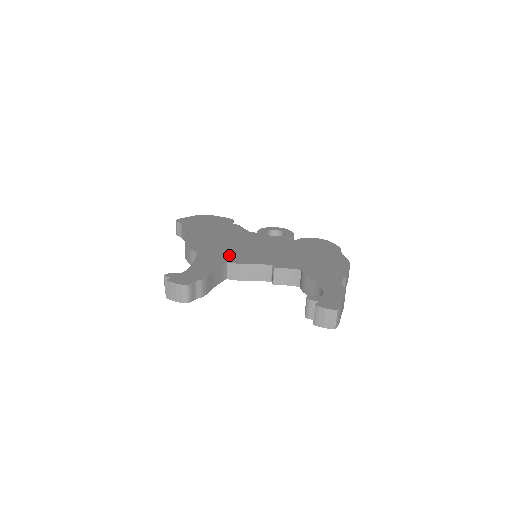
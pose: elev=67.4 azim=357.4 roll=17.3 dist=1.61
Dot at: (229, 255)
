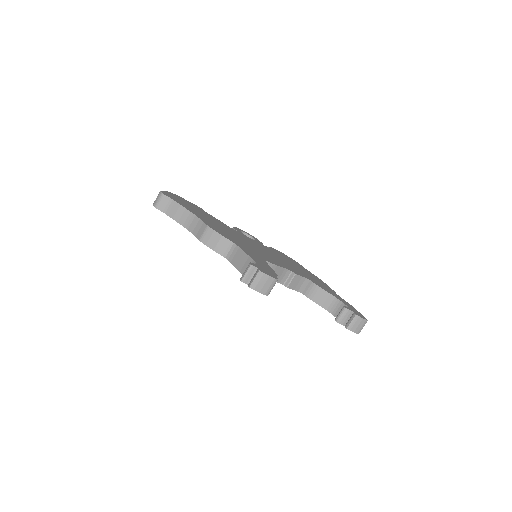
Dot at: (256, 252)
